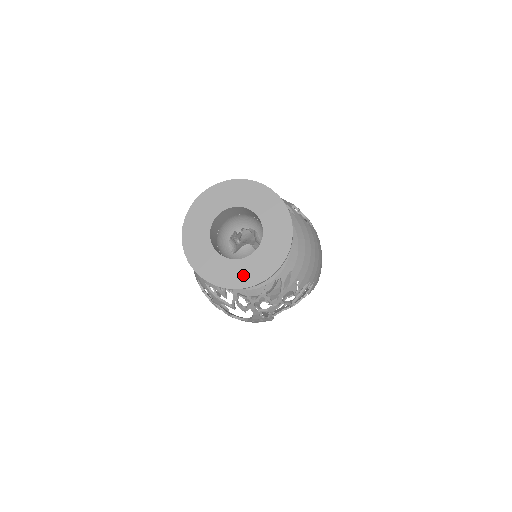
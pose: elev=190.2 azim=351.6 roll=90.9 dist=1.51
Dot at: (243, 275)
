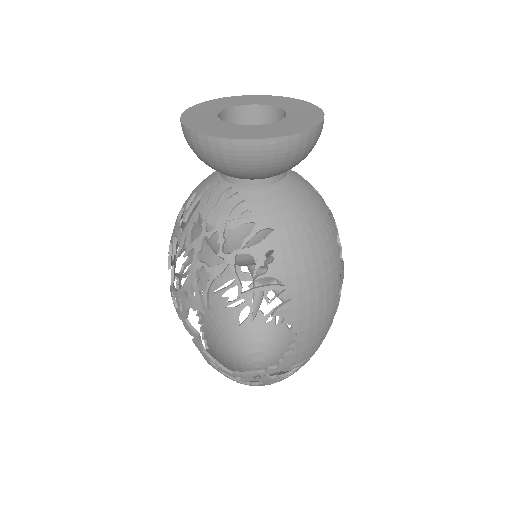
Dot at: (218, 130)
